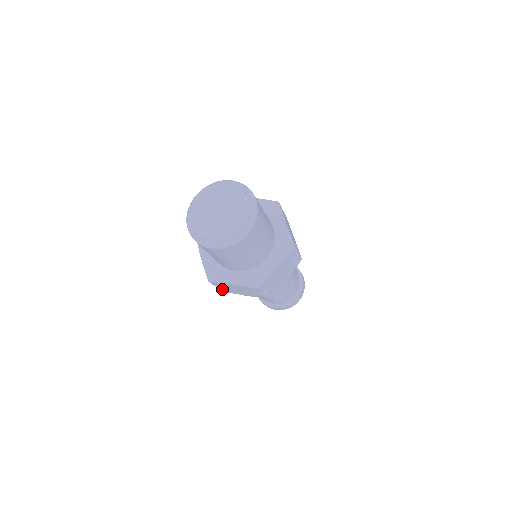
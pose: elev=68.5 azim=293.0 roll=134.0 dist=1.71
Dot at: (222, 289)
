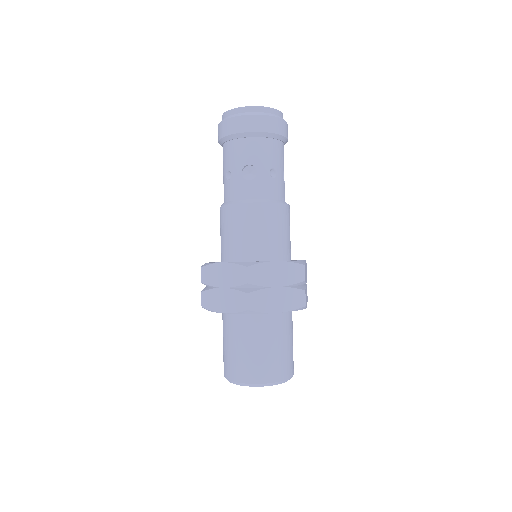
Dot at: occluded
